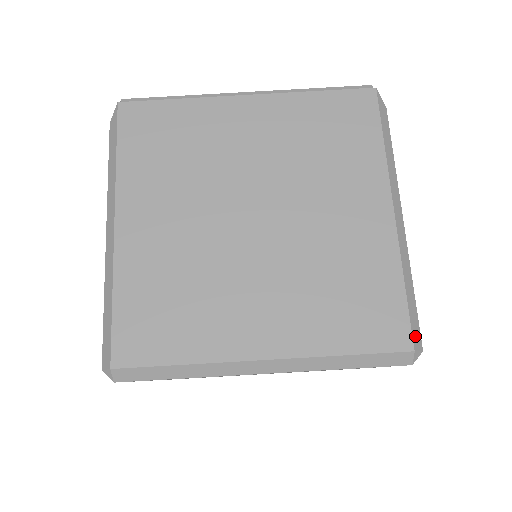
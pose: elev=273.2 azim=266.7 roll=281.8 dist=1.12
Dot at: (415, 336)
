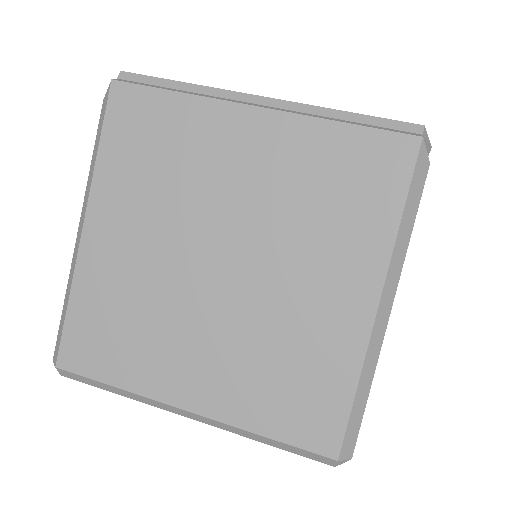
Dot at: (346, 445)
